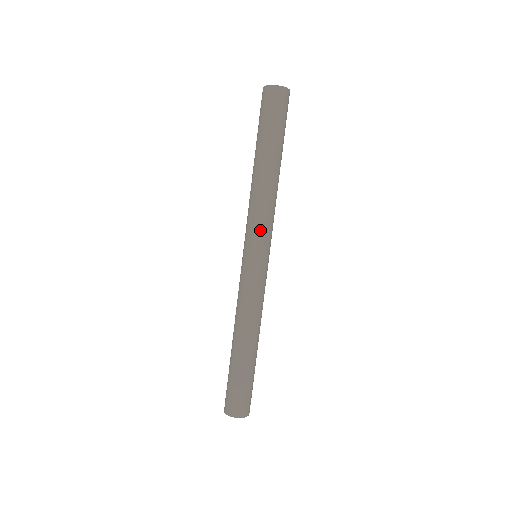
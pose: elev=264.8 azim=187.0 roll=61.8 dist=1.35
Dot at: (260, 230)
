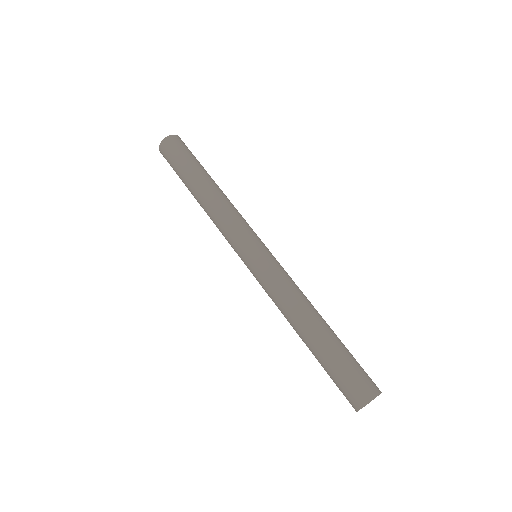
Dot at: (247, 226)
